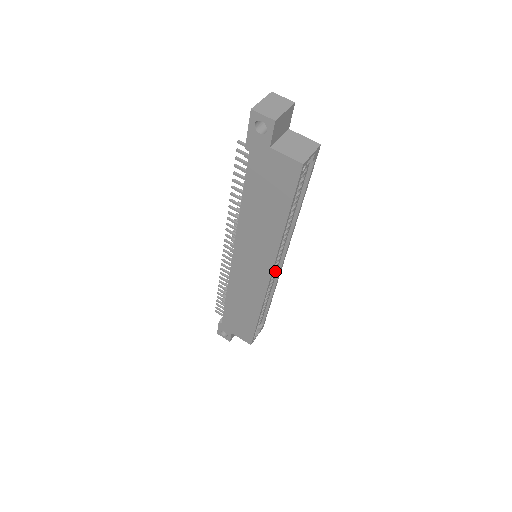
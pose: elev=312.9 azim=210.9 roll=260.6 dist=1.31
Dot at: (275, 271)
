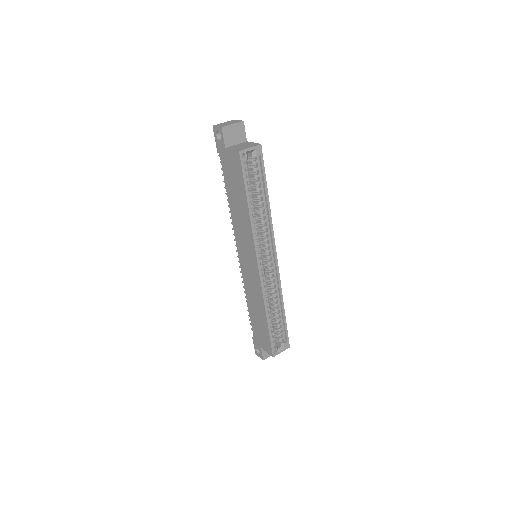
Dot at: (273, 271)
